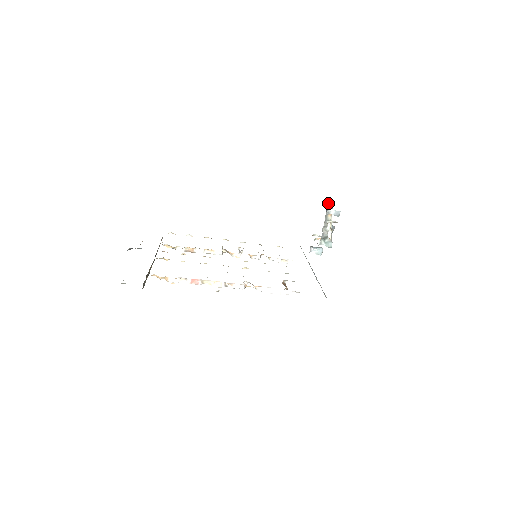
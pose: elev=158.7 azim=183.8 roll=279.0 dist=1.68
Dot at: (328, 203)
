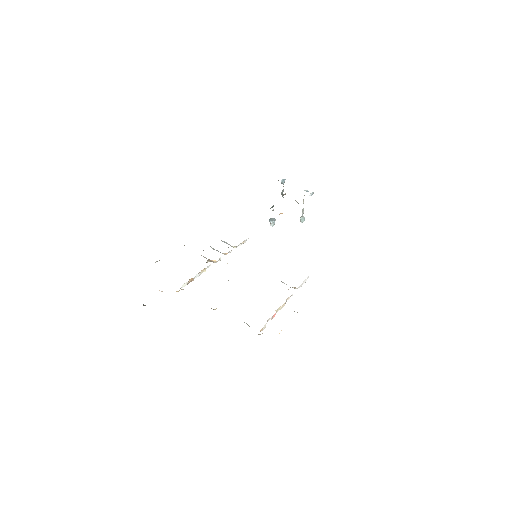
Dot at: (284, 181)
